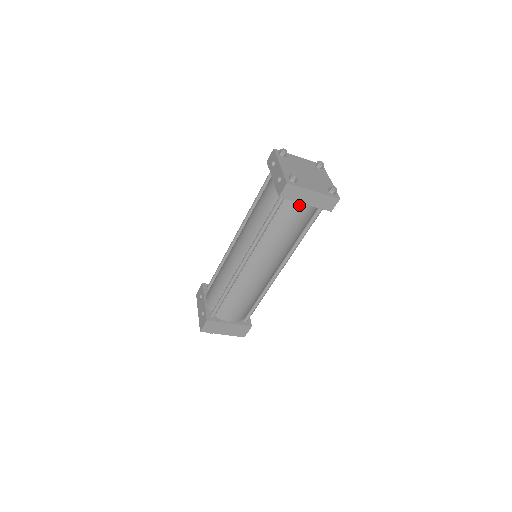
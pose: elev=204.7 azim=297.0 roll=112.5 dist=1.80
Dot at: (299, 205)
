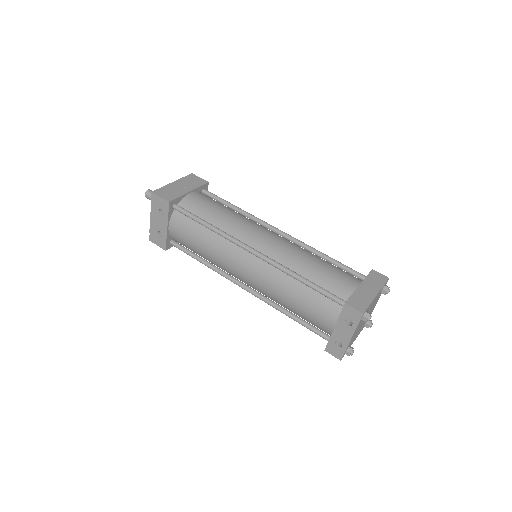
Dot at: occluded
